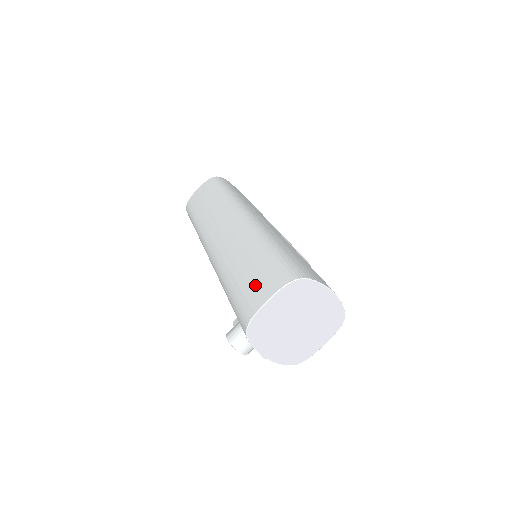
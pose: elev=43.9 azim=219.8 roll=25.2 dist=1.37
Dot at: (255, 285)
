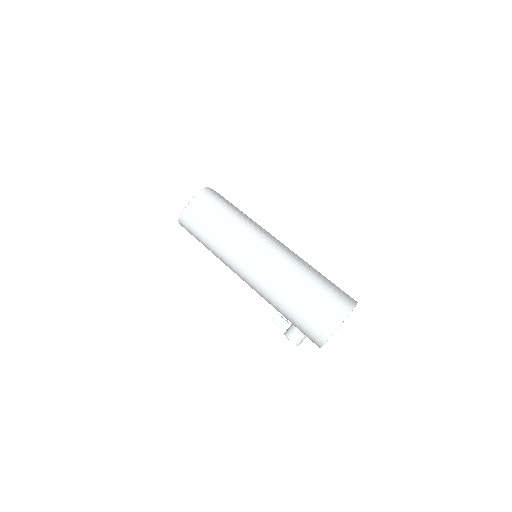
Dot at: (322, 315)
